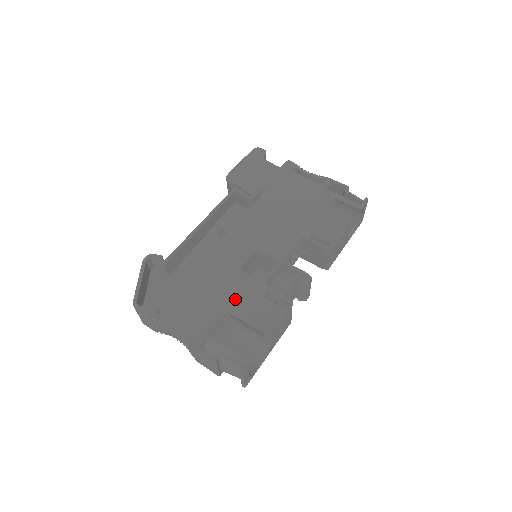
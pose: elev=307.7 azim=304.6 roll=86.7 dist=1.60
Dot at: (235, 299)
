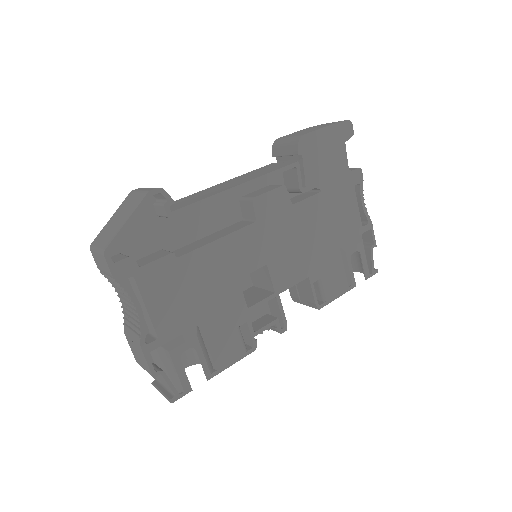
Dot at: (213, 314)
